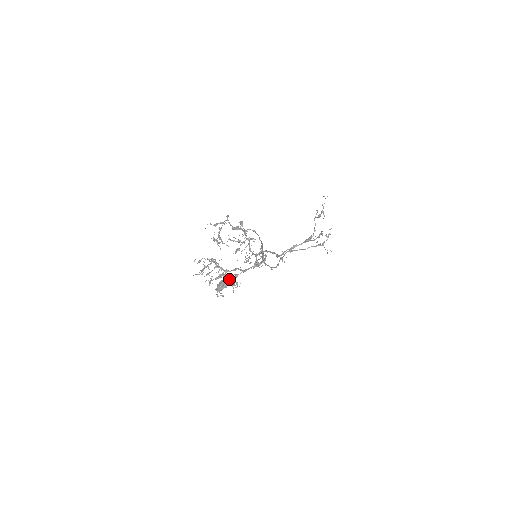
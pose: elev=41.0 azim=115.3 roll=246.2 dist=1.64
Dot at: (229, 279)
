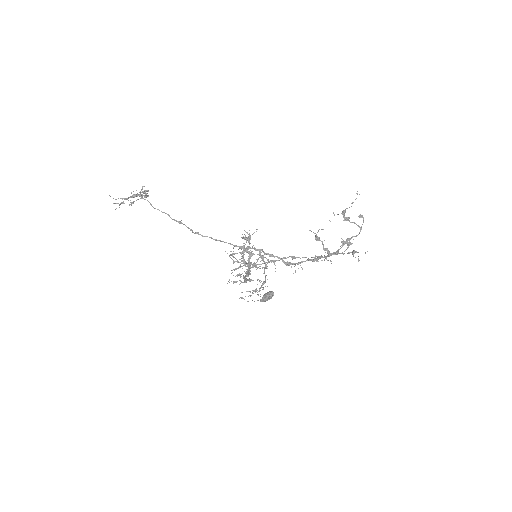
Dot at: (263, 287)
